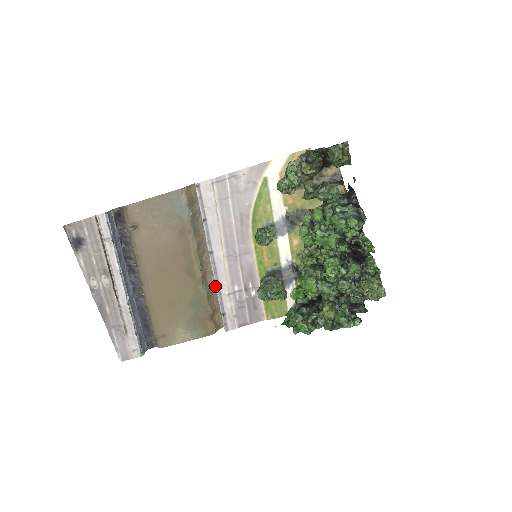
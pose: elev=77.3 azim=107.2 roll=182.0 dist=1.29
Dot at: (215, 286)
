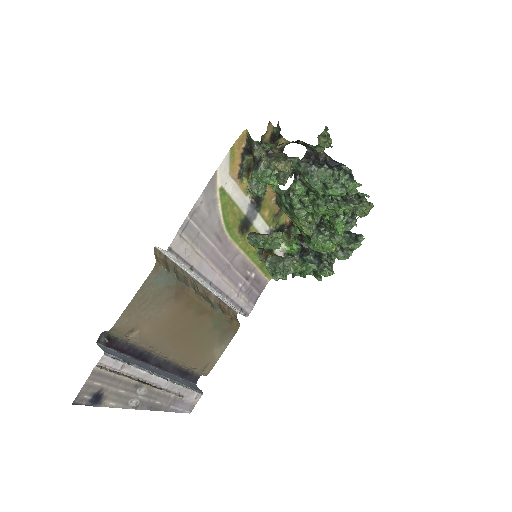
Dot at: (217, 298)
